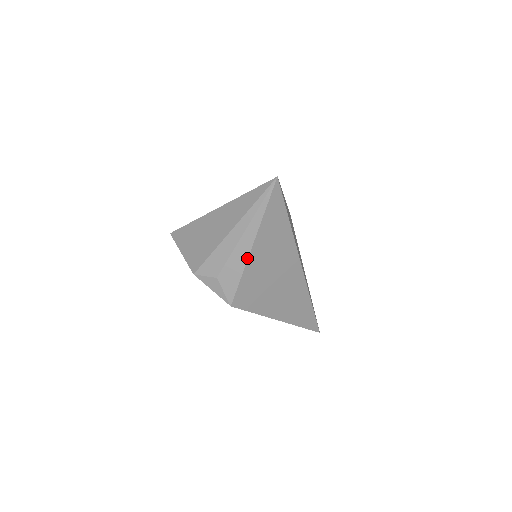
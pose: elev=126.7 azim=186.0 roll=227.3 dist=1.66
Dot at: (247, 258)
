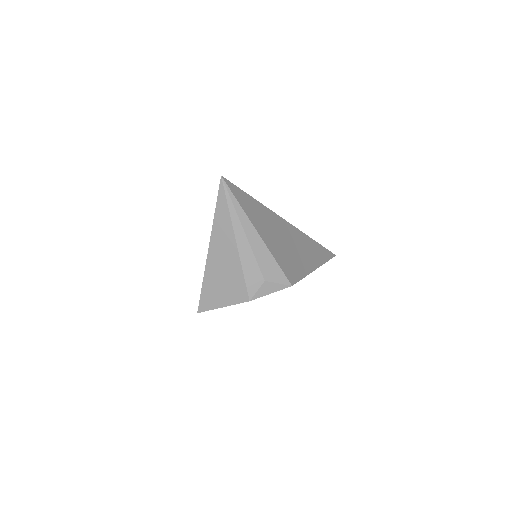
Dot at: (264, 244)
